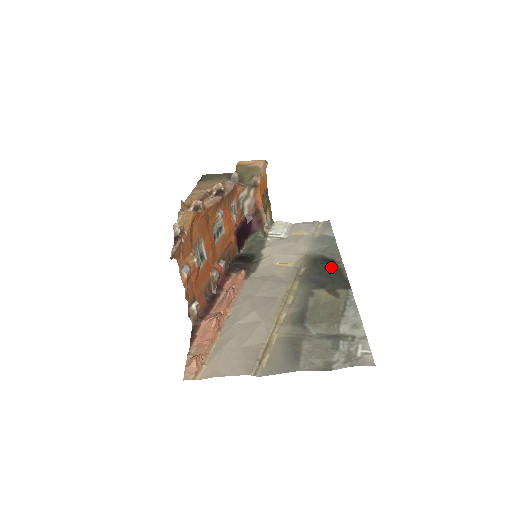
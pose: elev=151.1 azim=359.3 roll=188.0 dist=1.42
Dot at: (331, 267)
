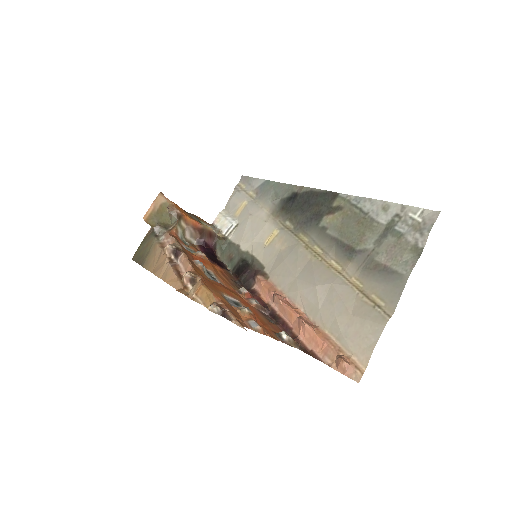
Dot at: (302, 199)
